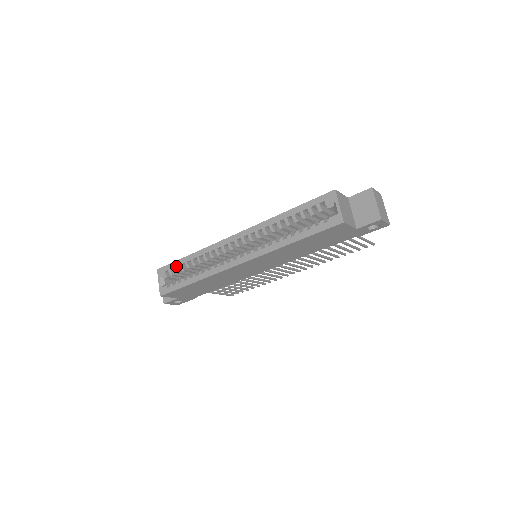
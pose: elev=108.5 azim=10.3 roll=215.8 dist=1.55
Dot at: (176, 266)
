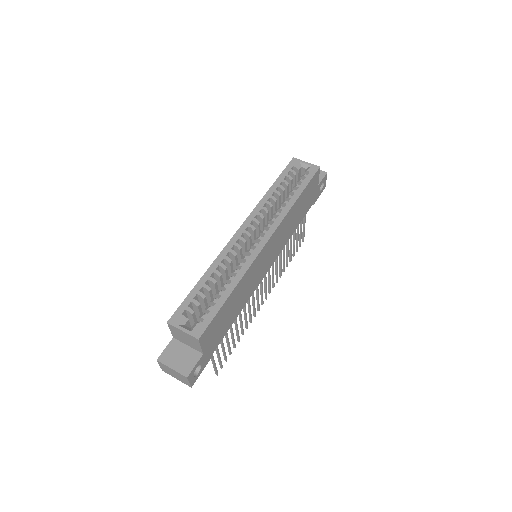
Dot at: (193, 298)
